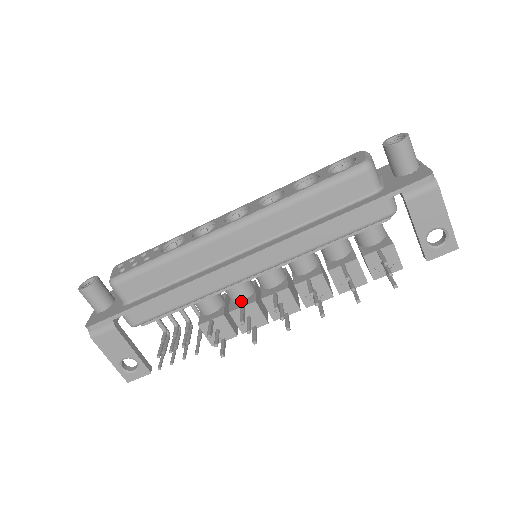
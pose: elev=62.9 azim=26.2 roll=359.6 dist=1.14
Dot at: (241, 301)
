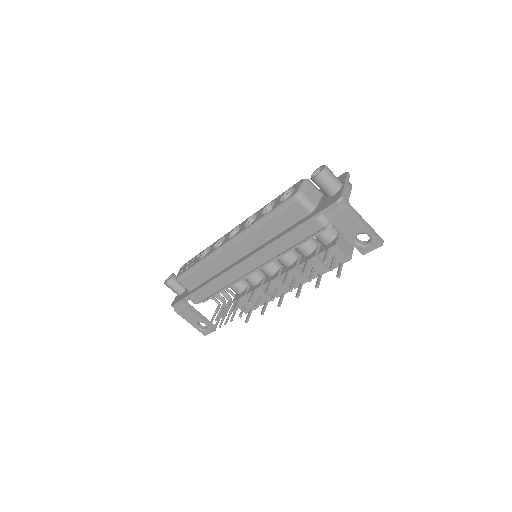
Dot at: (255, 285)
